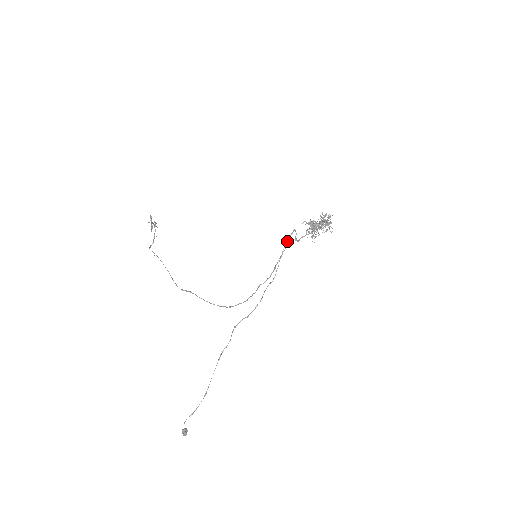
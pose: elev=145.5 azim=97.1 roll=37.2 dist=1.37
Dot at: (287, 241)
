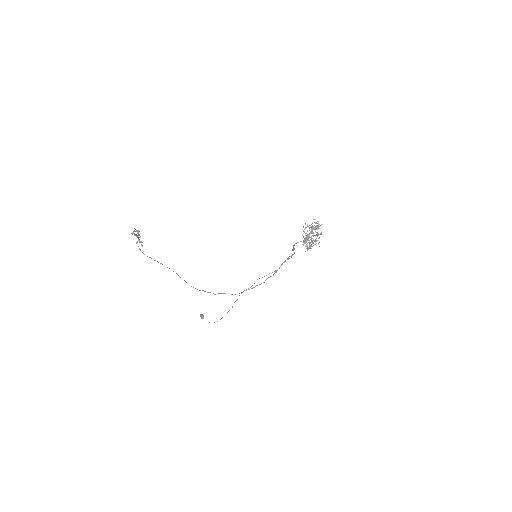
Dot at: occluded
